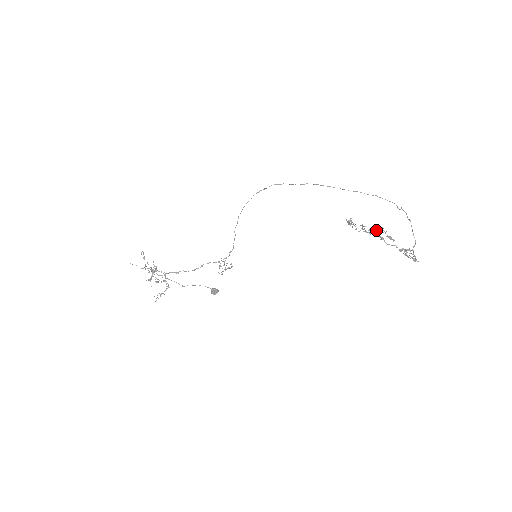
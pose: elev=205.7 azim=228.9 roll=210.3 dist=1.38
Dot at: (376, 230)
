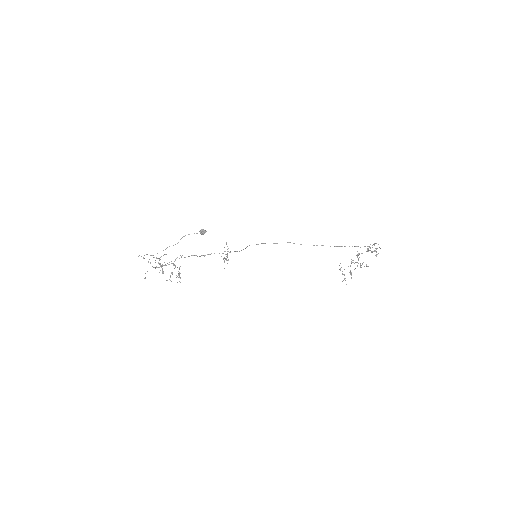
Dot at: occluded
